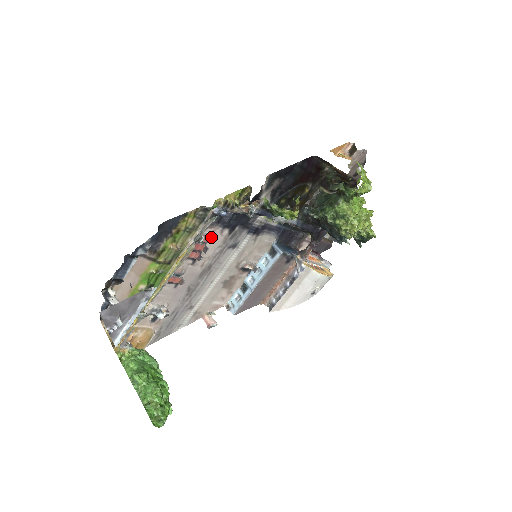
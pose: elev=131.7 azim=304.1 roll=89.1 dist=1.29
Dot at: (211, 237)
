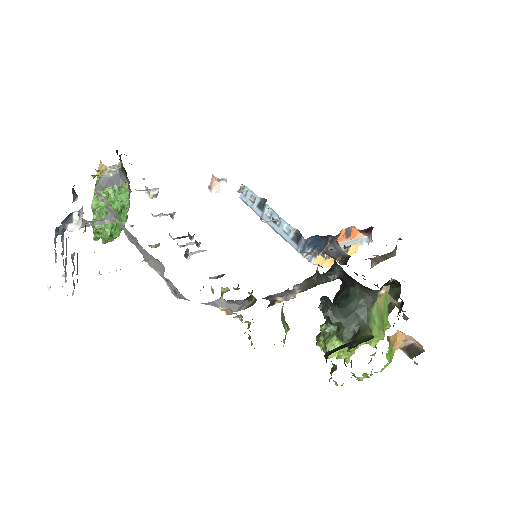
Dot at: (206, 250)
